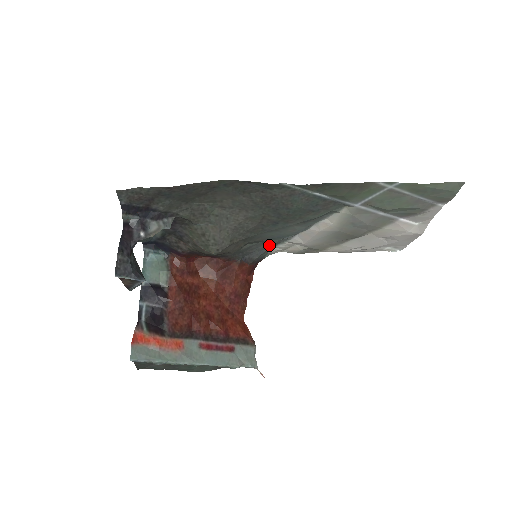
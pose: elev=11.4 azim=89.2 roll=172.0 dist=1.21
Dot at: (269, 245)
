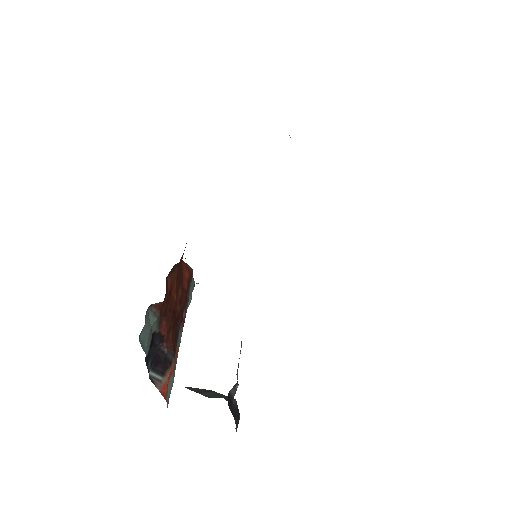
Dot at: occluded
